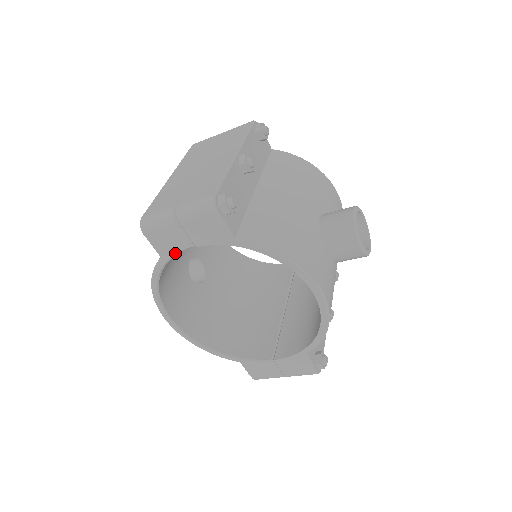
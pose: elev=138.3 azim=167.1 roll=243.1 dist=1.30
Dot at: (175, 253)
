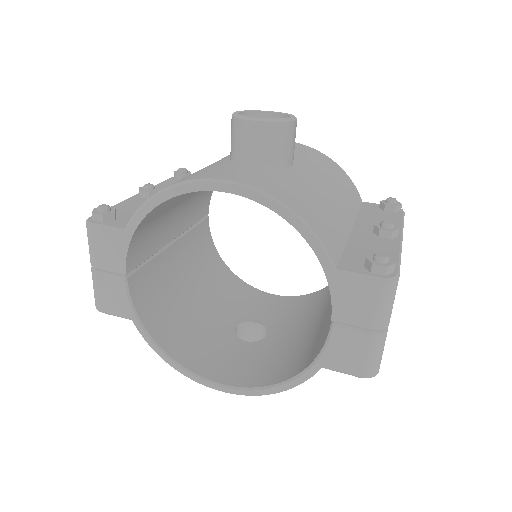
Dot at: (128, 301)
